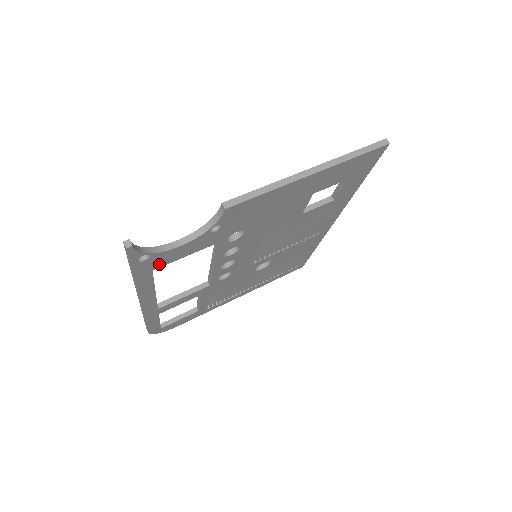
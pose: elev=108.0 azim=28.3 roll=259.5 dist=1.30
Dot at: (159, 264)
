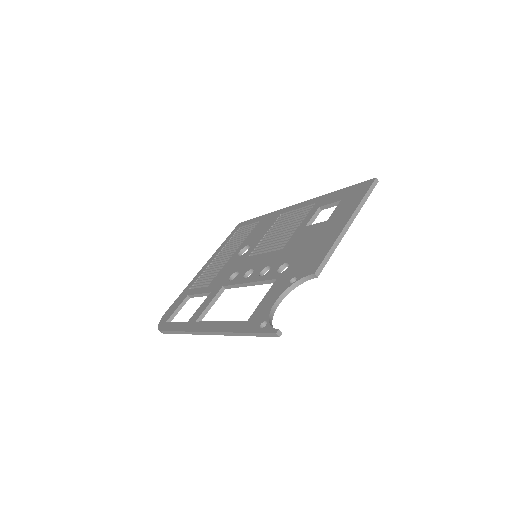
Dot at: occluded
